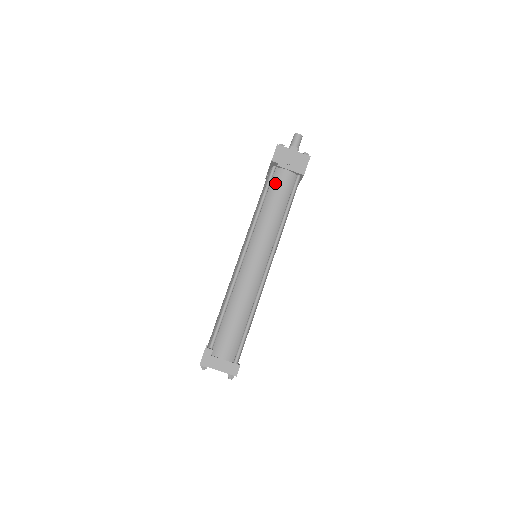
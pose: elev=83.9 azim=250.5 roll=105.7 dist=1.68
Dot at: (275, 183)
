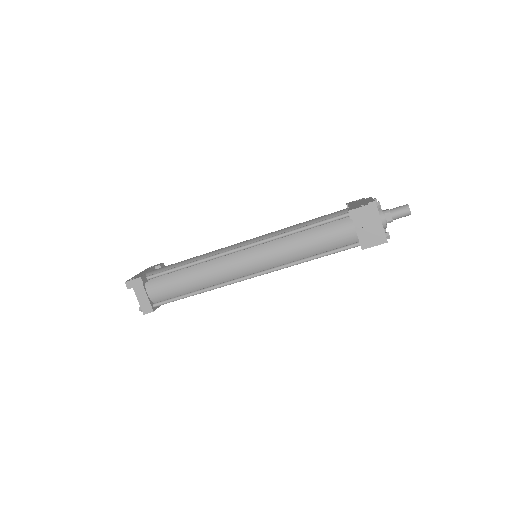
Dot at: (333, 227)
